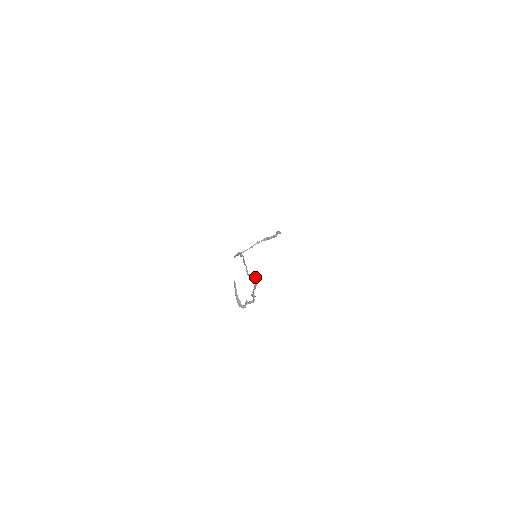
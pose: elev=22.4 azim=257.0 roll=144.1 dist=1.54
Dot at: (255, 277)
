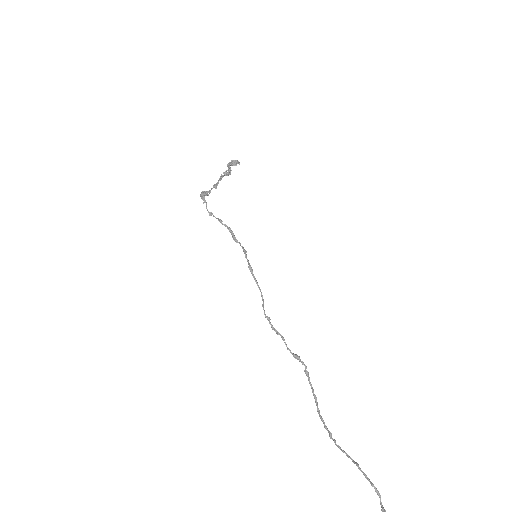
Dot at: occluded
